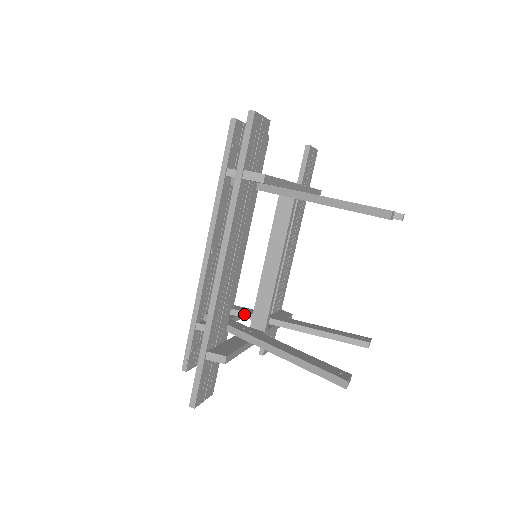
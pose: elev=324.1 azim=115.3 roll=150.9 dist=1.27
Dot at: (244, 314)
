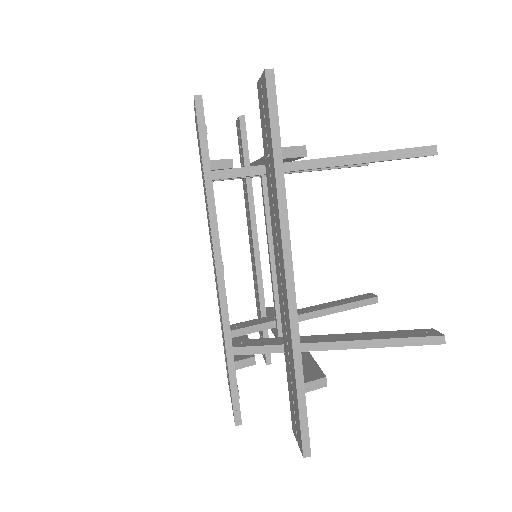
Dot at: (255, 328)
